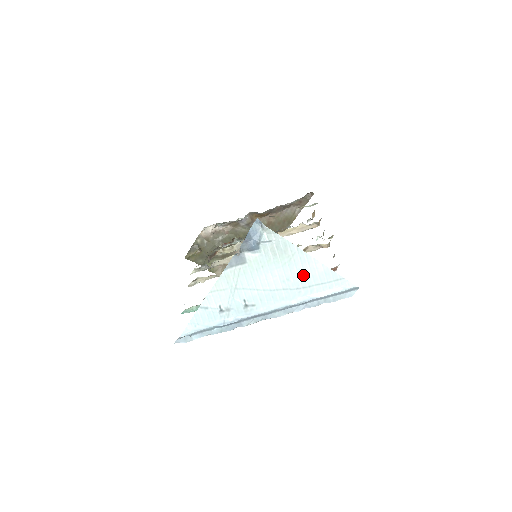
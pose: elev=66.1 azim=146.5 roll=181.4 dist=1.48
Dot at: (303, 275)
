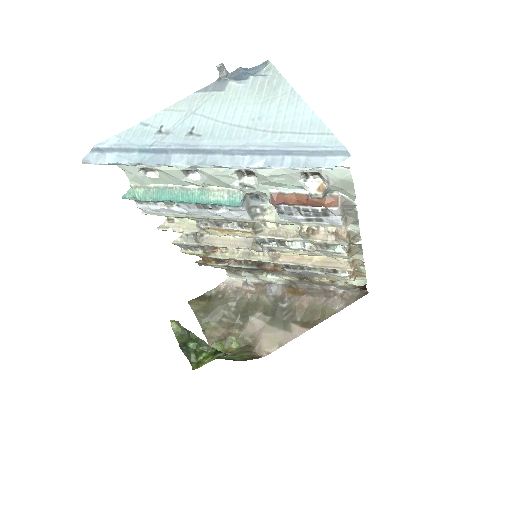
Dot at: (281, 118)
